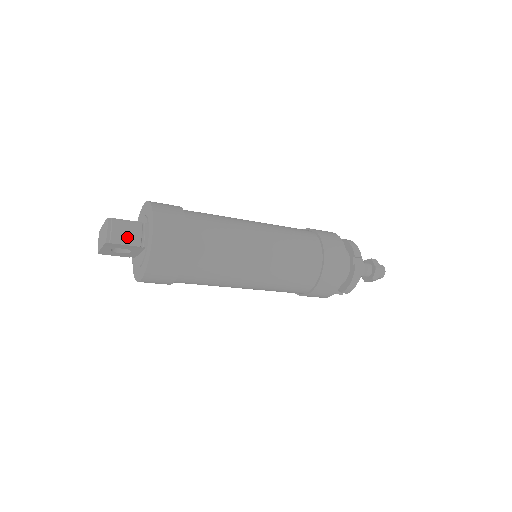
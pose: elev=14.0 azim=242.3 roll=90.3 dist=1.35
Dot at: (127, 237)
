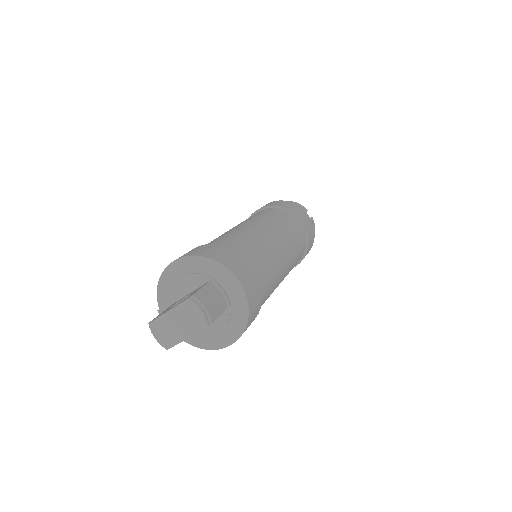
Dot at: (217, 306)
